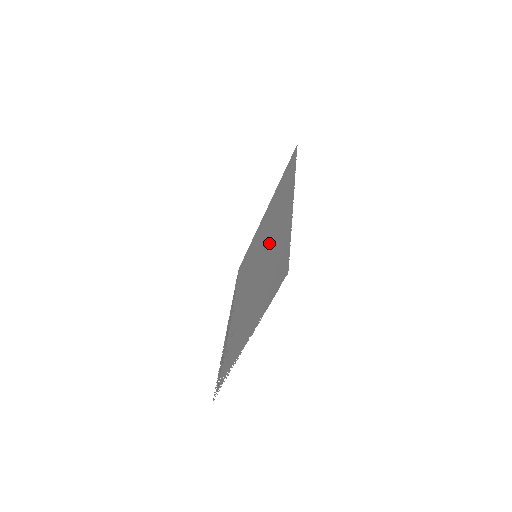
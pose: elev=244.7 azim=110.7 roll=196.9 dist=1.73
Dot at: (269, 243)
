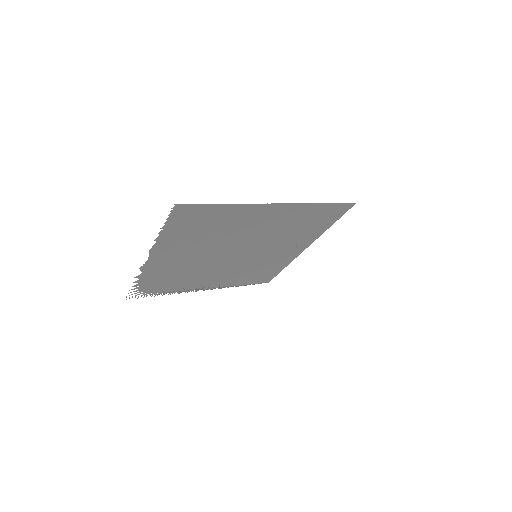
Dot at: (250, 235)
